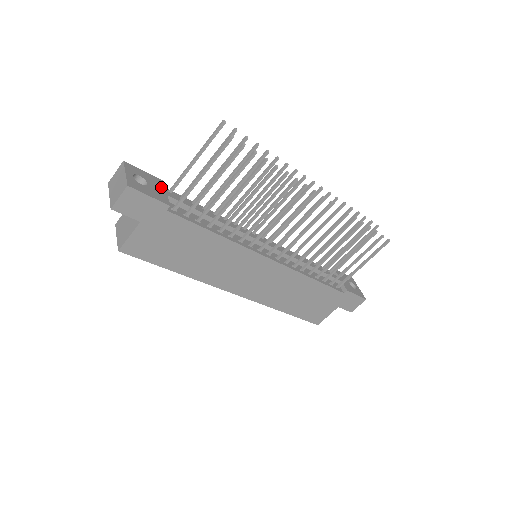
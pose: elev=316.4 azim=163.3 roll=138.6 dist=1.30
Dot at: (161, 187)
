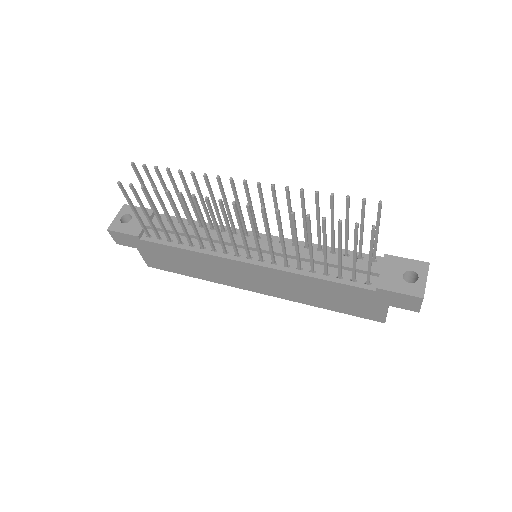
Dot at: (145, 218)
